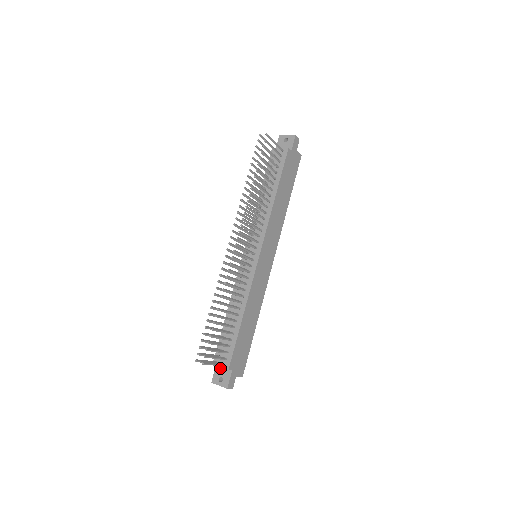
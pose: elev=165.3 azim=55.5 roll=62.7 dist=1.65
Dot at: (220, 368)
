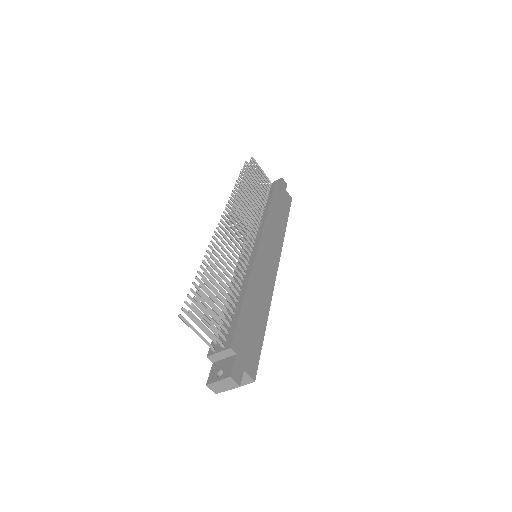
Dot at: (218, 362)
